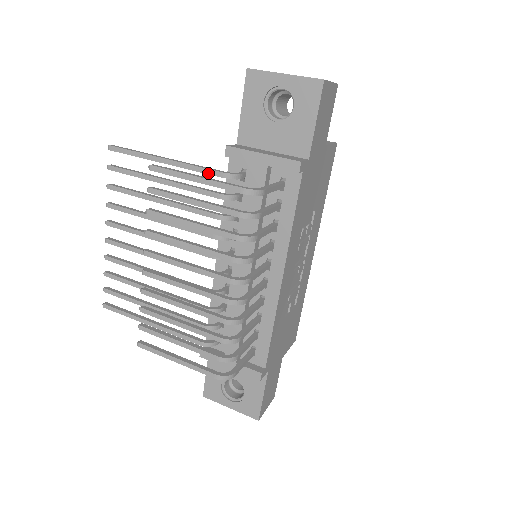
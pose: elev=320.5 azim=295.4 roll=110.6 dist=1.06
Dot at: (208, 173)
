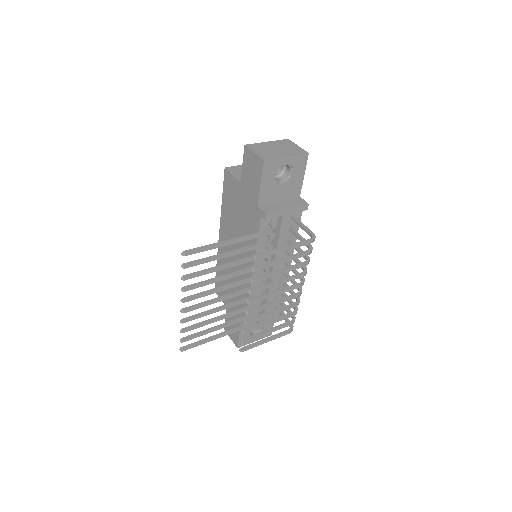
Dot at: occluded
